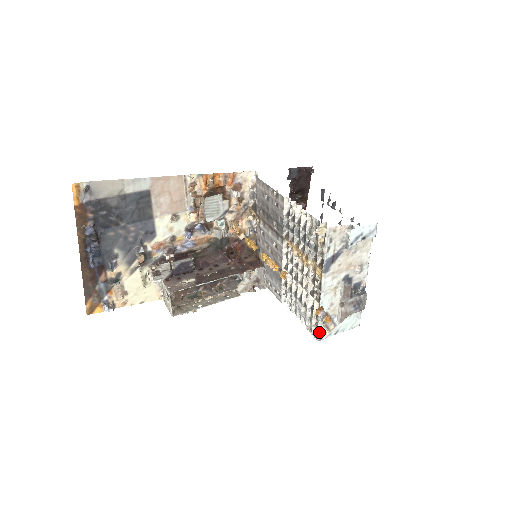
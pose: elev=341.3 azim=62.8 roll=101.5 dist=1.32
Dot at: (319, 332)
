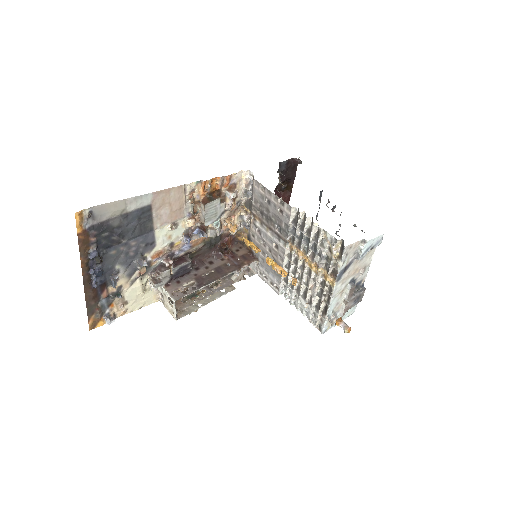
Dot at: (324, 327)
